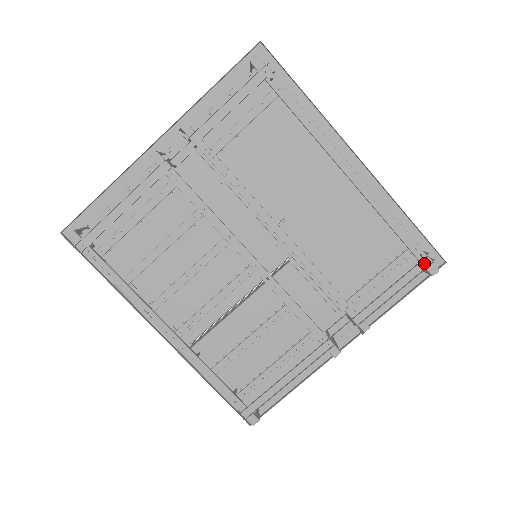
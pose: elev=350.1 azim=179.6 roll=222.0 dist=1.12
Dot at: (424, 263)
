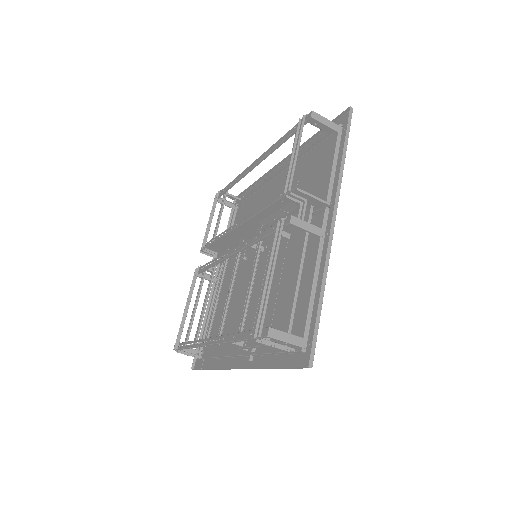
Dot at: (302, 123)
